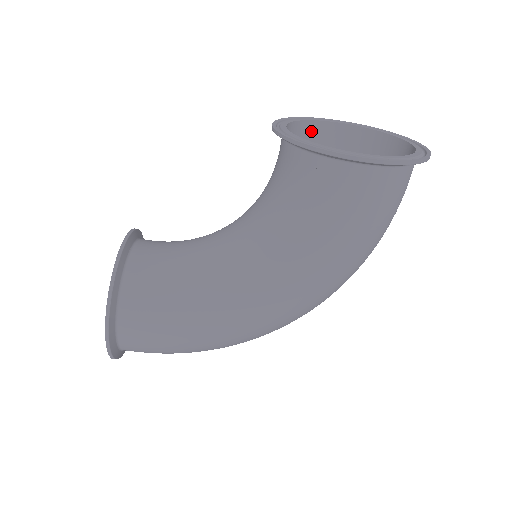
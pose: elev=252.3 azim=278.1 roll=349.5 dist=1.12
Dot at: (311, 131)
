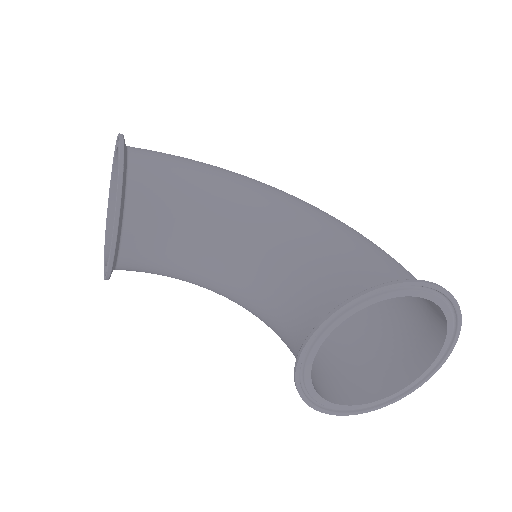
Dot at: occluded
